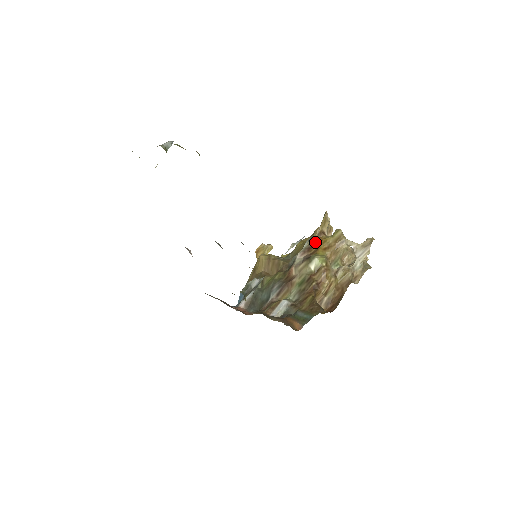
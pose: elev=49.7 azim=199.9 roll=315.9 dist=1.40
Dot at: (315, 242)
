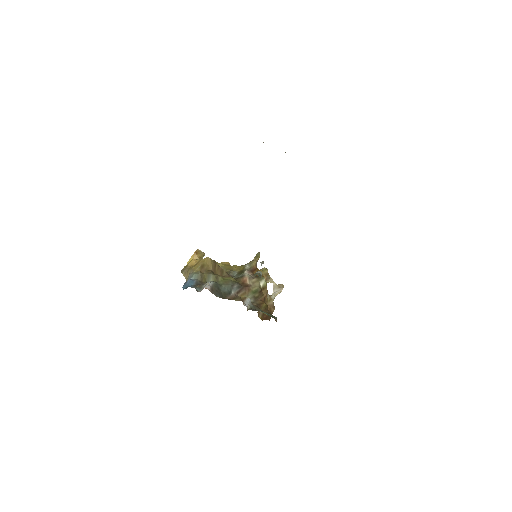
Dot at: (255, 269)
